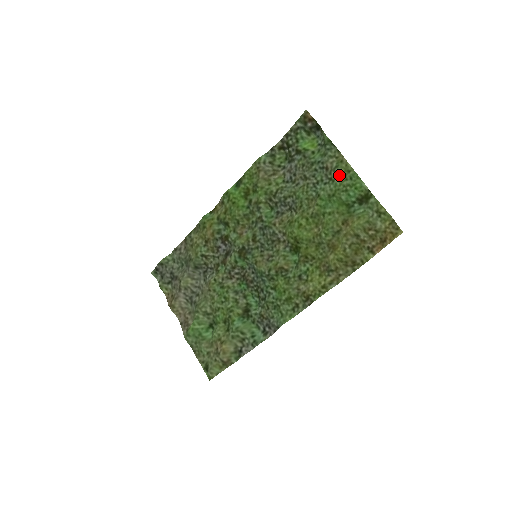
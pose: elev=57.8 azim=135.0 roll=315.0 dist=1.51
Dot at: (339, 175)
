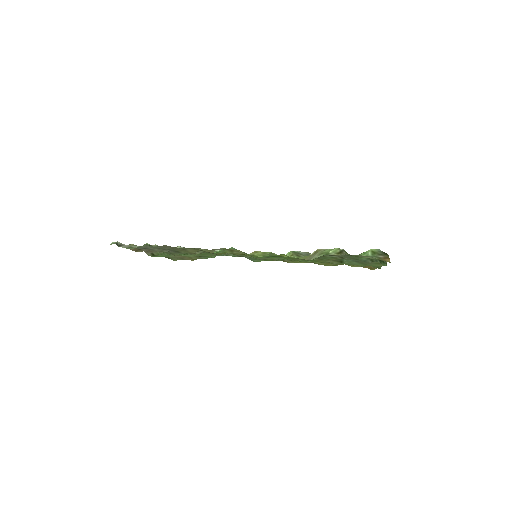
Dot at: (370, 265)
